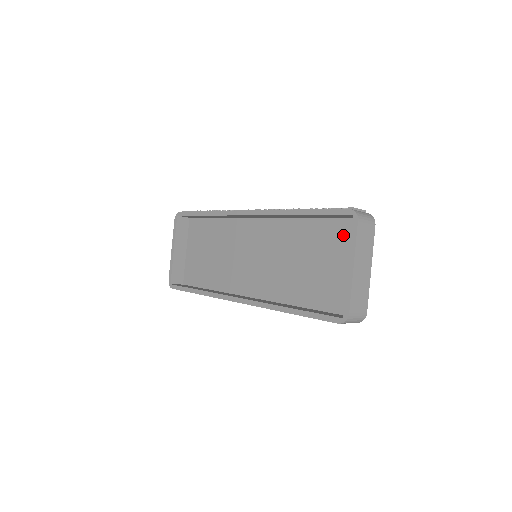
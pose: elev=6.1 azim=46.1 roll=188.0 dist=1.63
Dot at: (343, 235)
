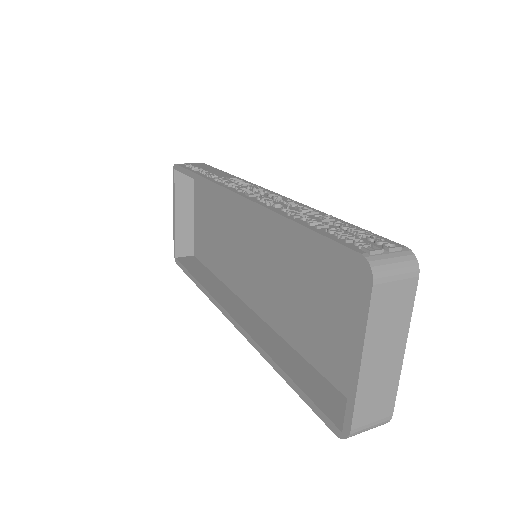
Dot at: (362, 278)
